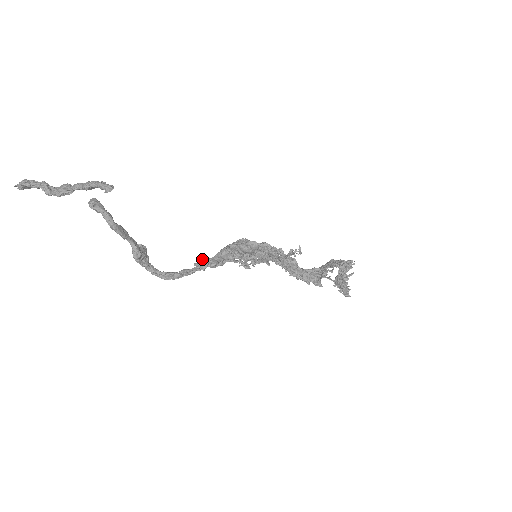
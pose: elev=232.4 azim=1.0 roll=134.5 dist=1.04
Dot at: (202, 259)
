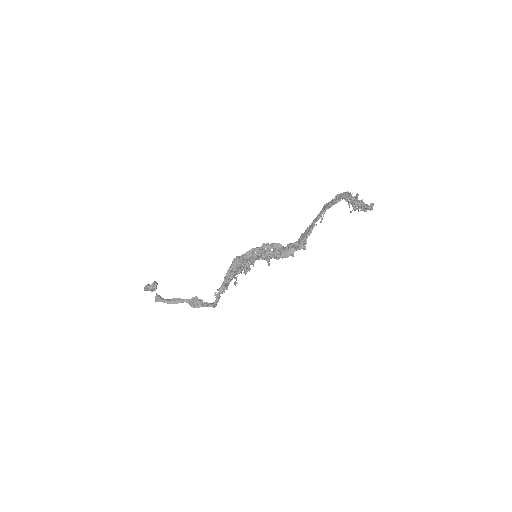
Dot at: (215, 293)
